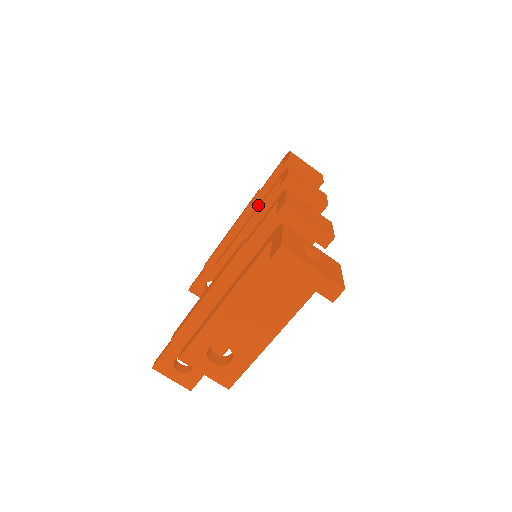
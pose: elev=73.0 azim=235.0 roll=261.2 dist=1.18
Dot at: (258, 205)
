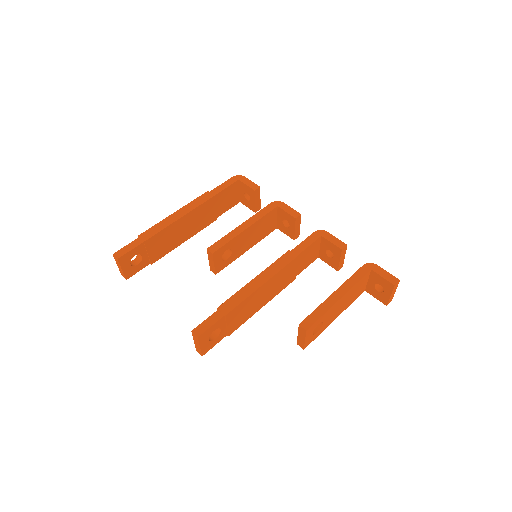
Dot at: (252, 217)
